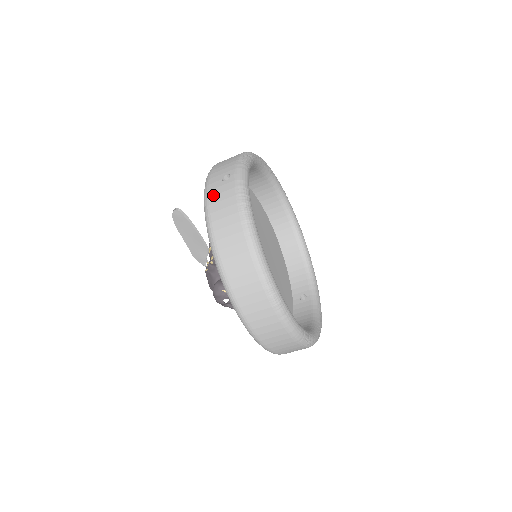
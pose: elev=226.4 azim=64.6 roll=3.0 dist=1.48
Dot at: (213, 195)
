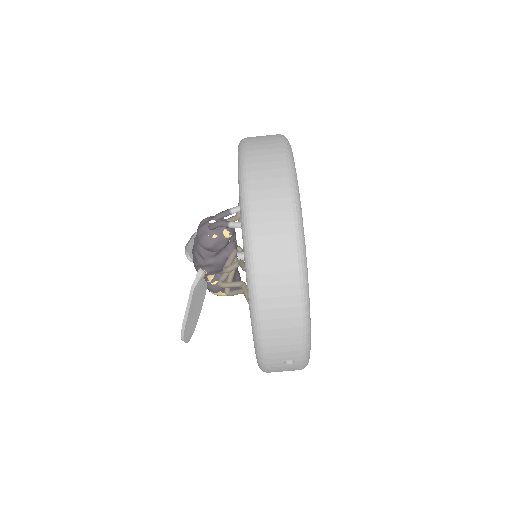
Dot at: occluded
